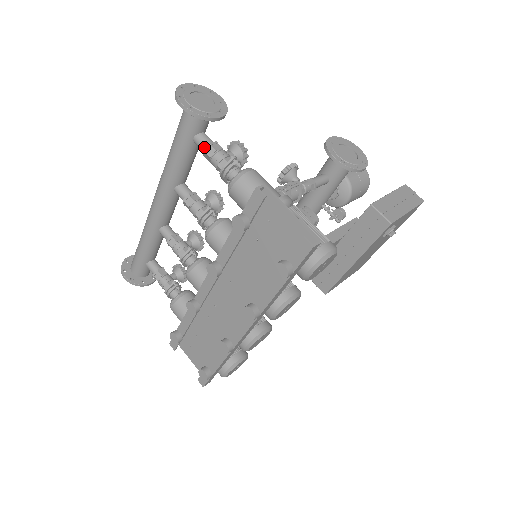
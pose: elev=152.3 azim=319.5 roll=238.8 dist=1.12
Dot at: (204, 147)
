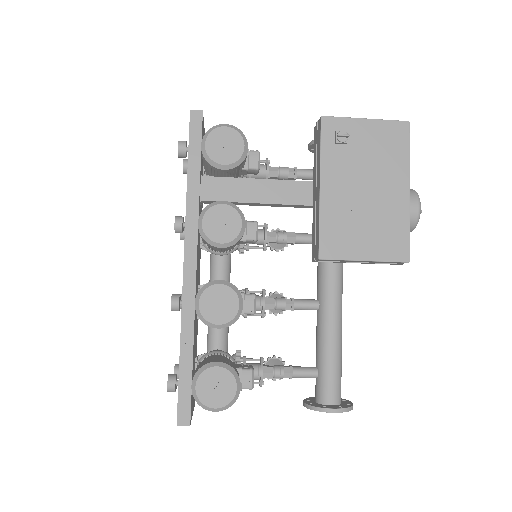
Dot at: occluded
